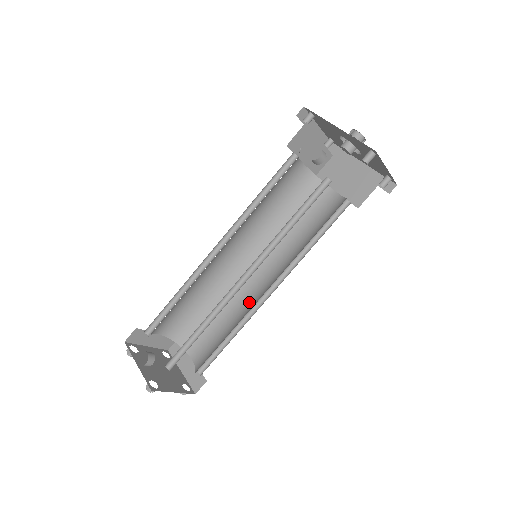
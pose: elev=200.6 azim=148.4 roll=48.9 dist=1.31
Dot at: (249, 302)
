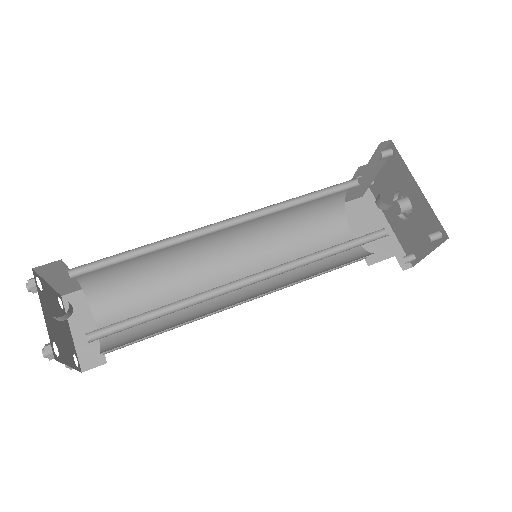
Dot at: occluded
